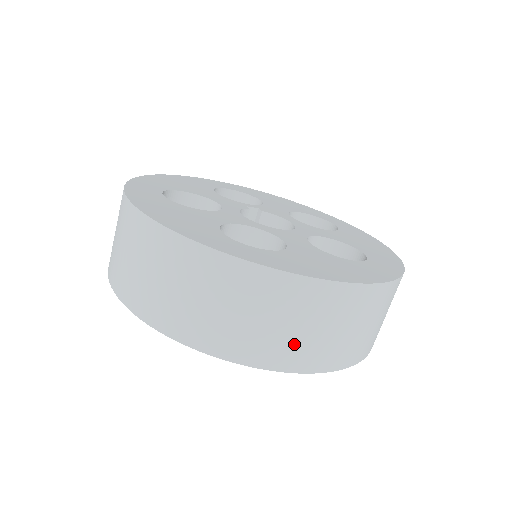
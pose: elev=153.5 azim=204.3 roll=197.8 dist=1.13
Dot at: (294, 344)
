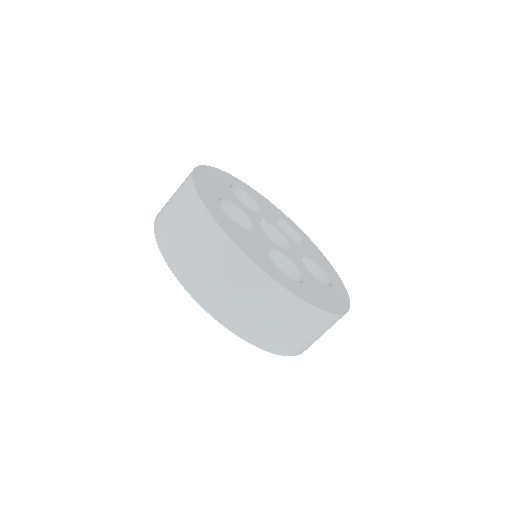
Dot at: (298, 343)
